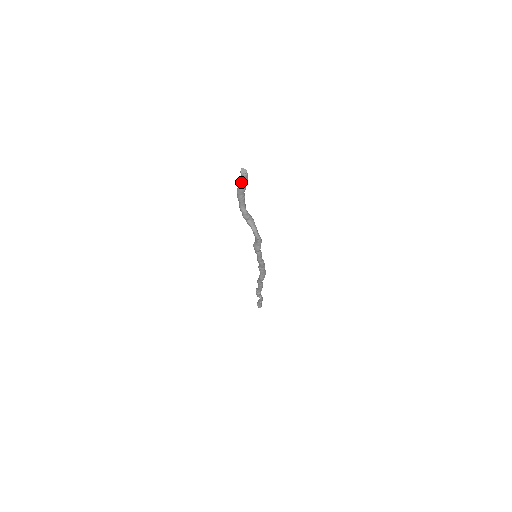
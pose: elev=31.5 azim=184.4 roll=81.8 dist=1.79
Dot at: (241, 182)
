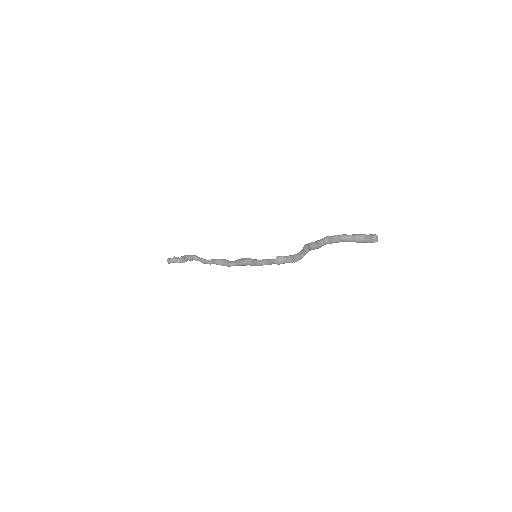
Dot at: (360, 239)
